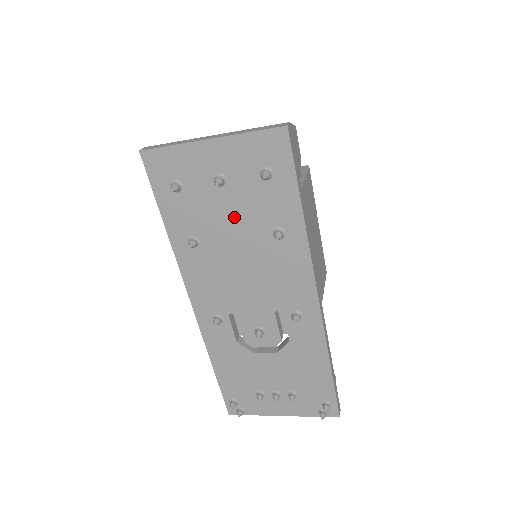
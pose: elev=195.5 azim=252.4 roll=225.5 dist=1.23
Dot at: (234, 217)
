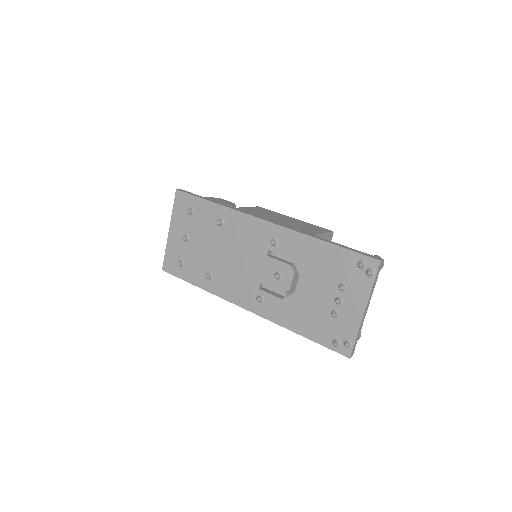
Dot at: (205, 243)
